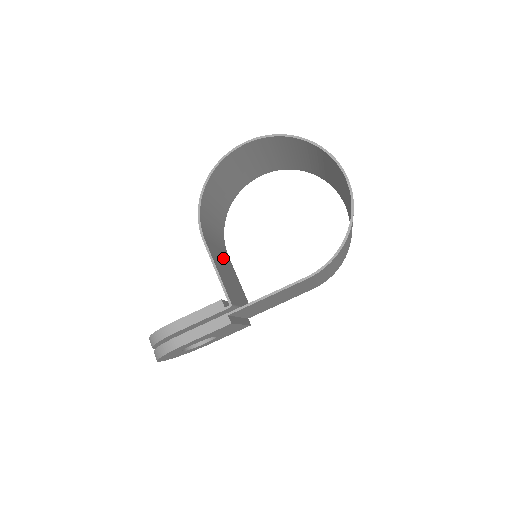
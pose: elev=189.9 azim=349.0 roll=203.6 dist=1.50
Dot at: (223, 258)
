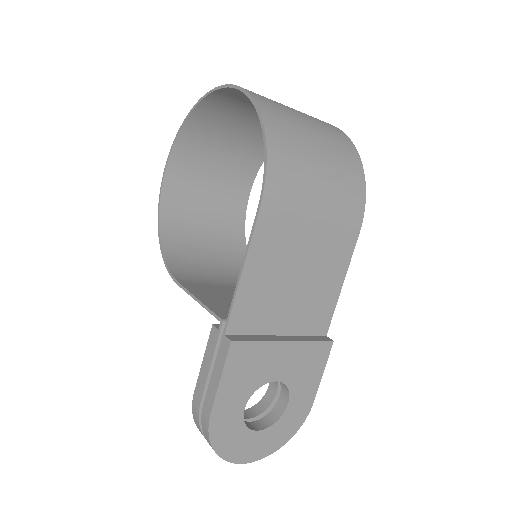
Dot at: occluded
